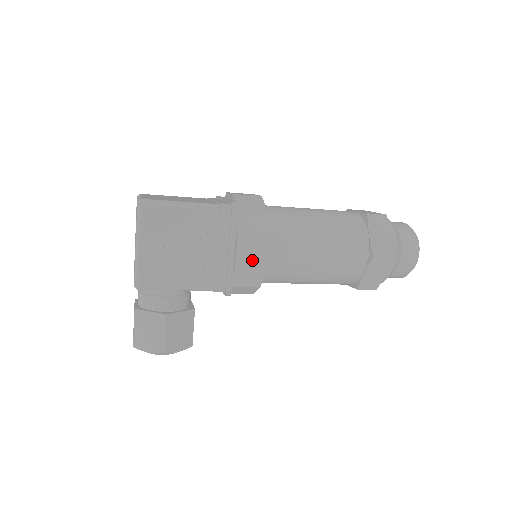
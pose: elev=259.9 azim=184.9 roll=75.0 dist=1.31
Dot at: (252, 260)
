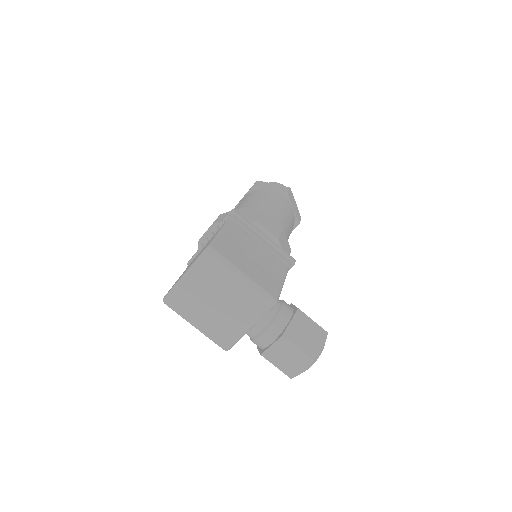
Dot at: (277, 230)
